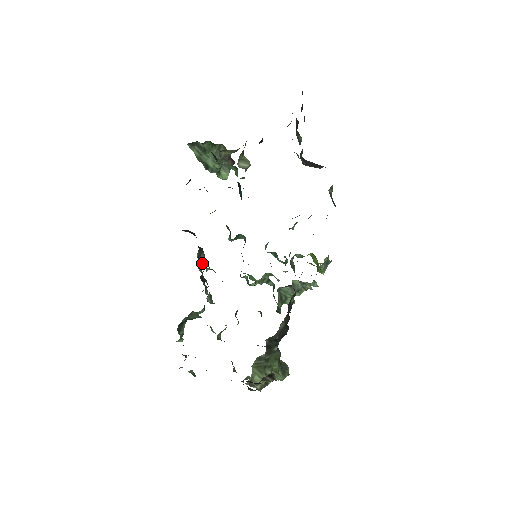
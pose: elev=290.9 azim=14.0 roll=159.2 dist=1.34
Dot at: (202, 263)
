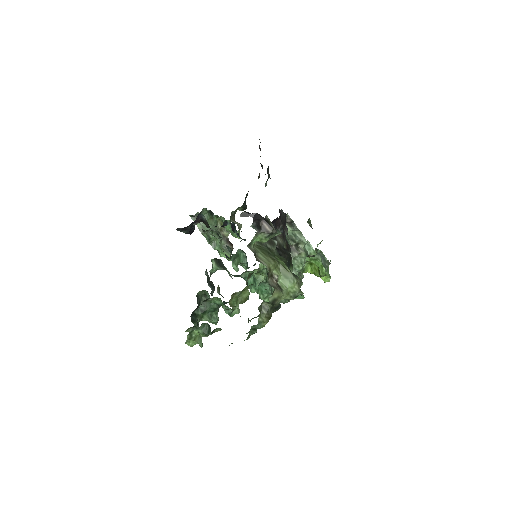
Dot at: (212, 285)
